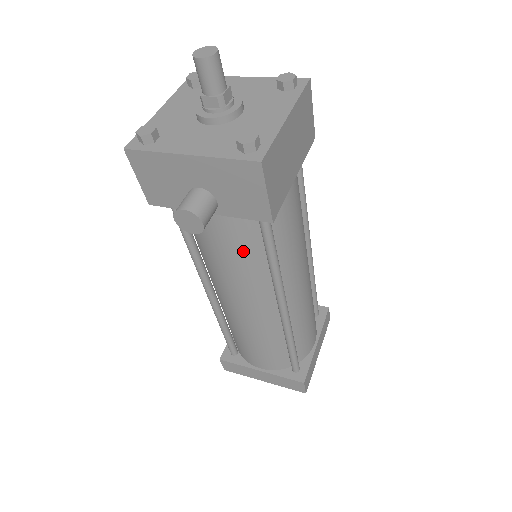
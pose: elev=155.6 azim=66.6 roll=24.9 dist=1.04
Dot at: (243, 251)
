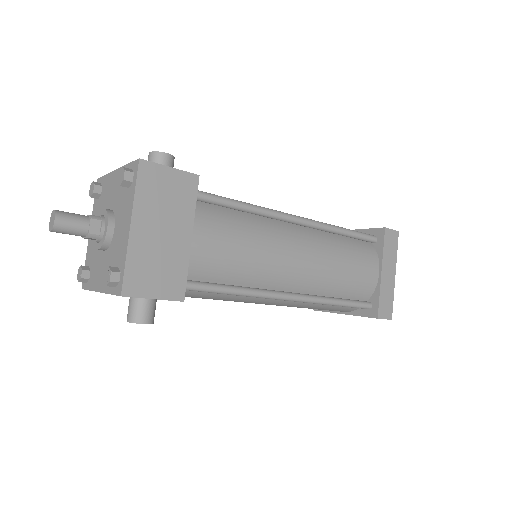
Dot at: (210, 296)
